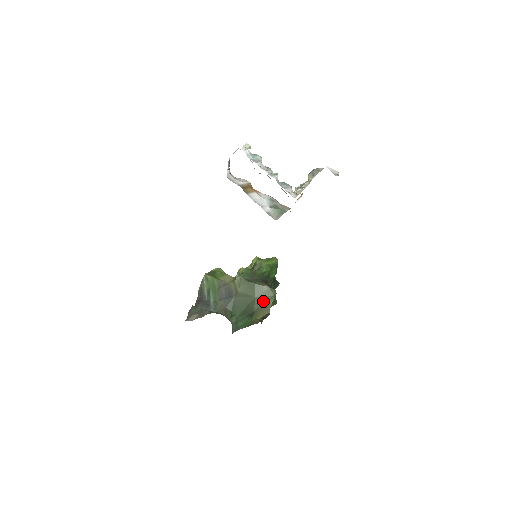
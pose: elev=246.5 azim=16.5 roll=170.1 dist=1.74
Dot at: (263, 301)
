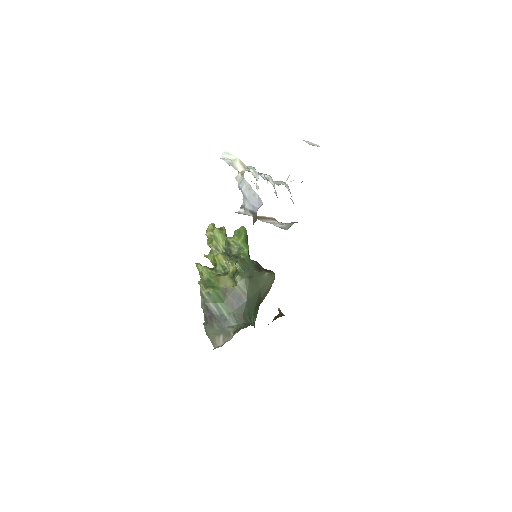
Dot at: (267, 287)
